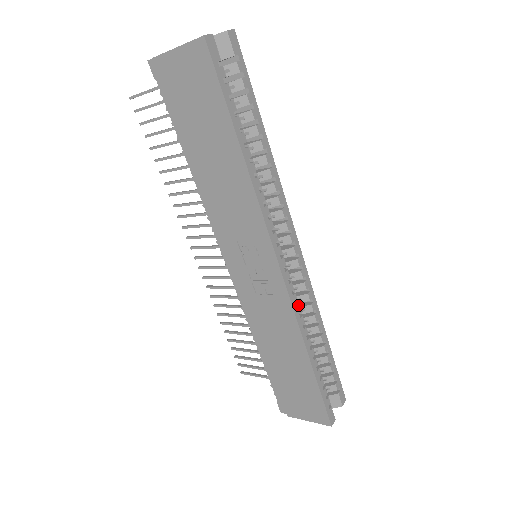
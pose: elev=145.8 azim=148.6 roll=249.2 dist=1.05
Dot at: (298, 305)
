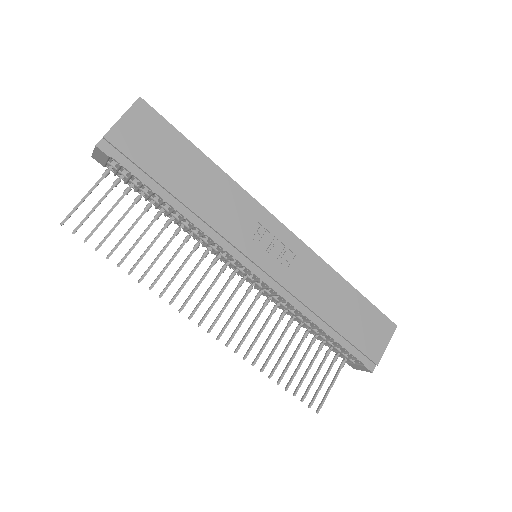
Dot at: occluded
